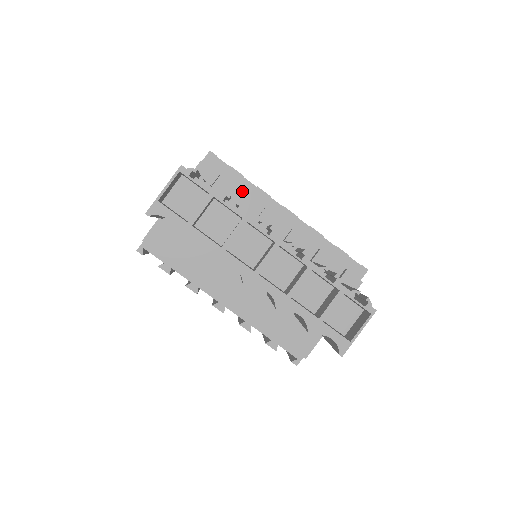
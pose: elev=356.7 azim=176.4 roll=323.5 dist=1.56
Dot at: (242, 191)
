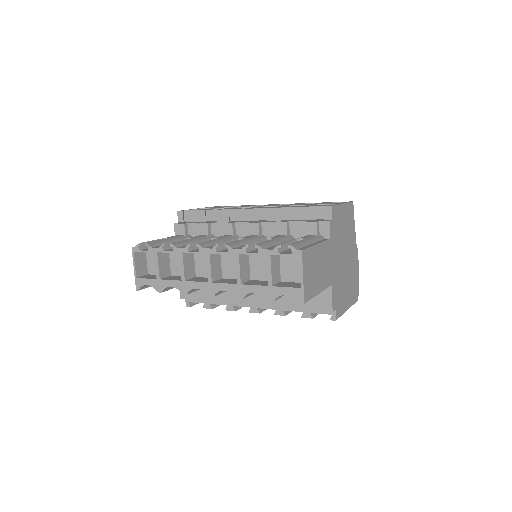
Dot at: (202, 224)
